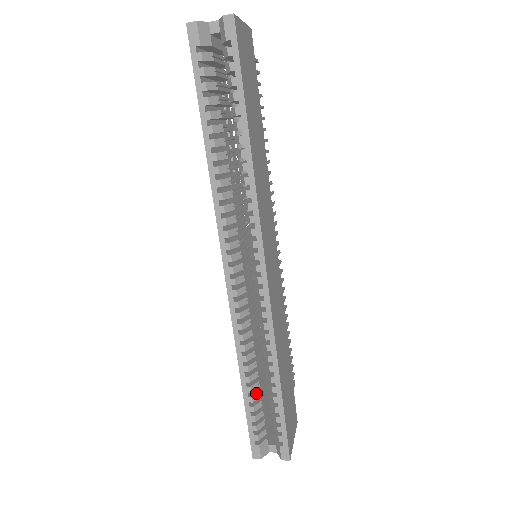
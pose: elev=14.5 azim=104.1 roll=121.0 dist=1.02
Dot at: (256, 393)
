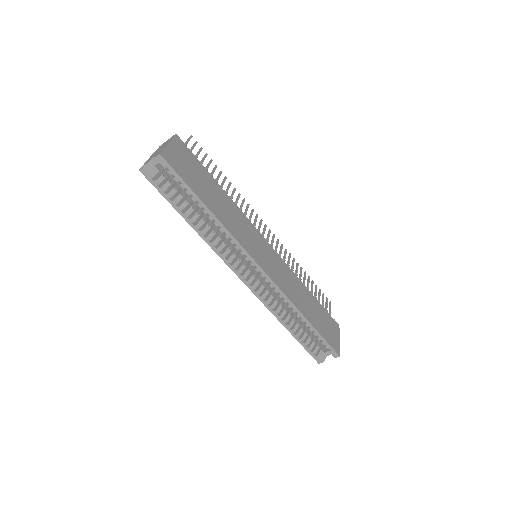
Dot at: (299, 330)
